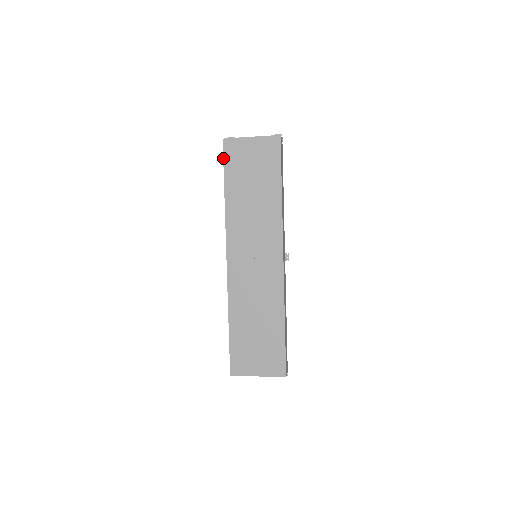
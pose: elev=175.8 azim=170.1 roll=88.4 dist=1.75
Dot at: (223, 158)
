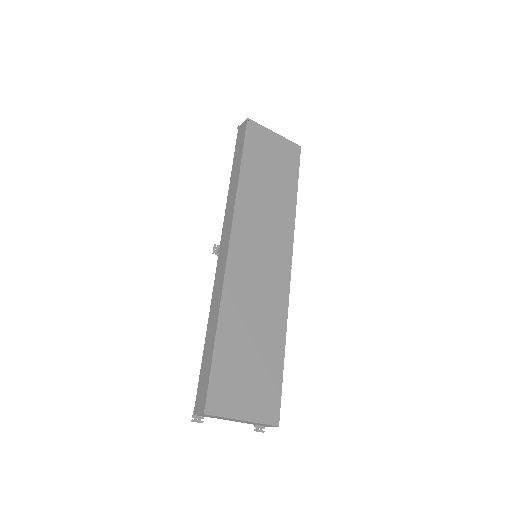
Dot at: (245, 135)
